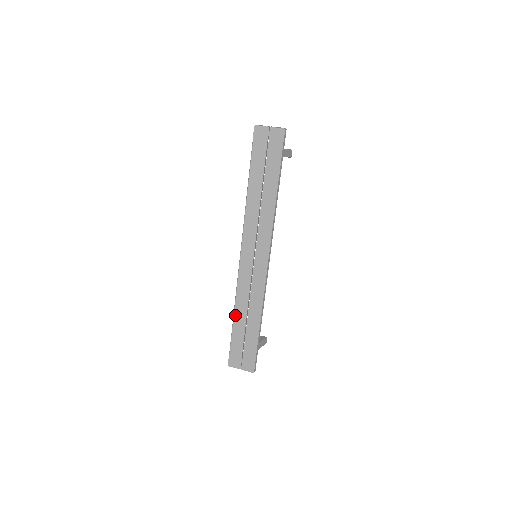
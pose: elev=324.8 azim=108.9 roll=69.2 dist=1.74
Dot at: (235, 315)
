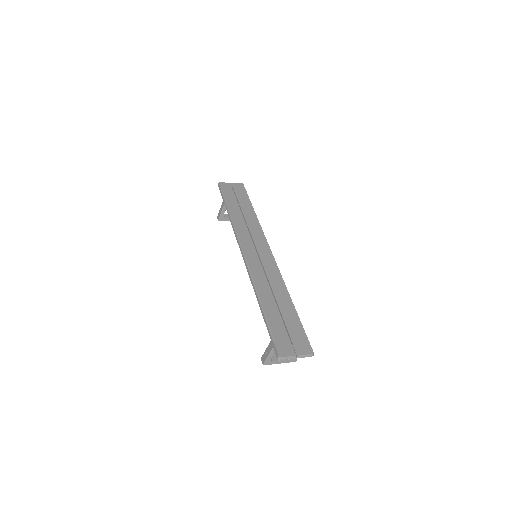
Dot at: (261, 300)
